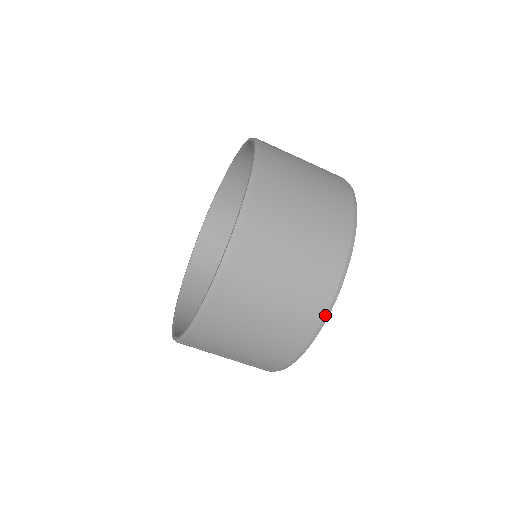
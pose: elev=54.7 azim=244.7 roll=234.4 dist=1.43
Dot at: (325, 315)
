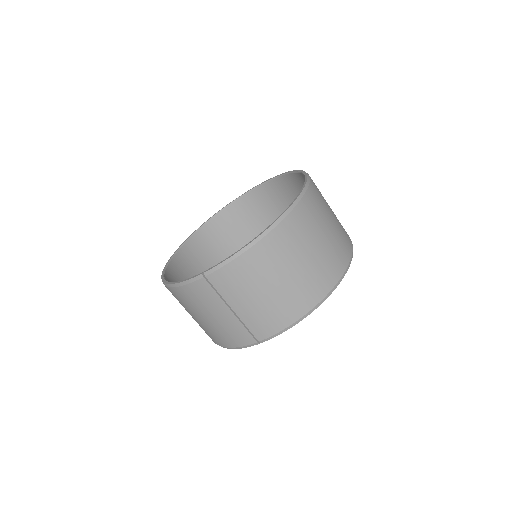
Dot at: (332, 289)
